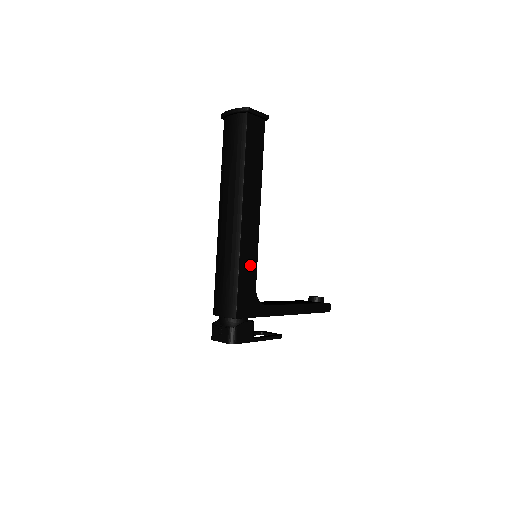
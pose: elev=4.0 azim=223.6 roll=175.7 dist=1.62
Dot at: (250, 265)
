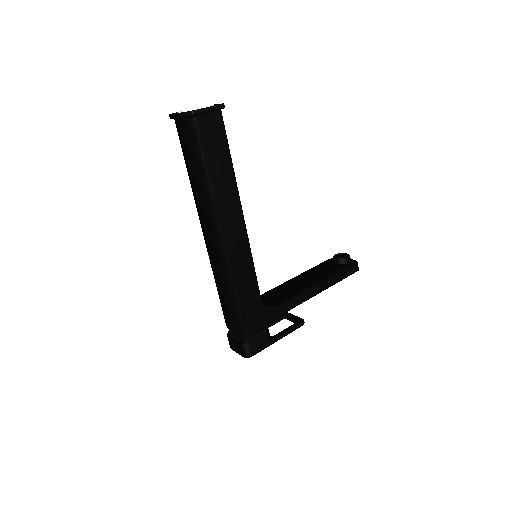
Dot at: (247, 279)
